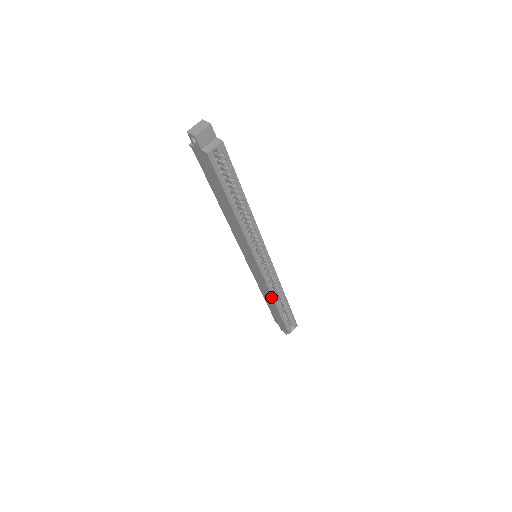
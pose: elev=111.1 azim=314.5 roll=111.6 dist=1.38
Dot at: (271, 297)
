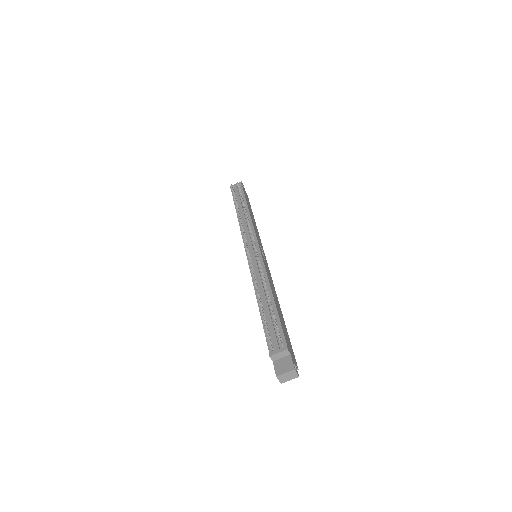
Dot at: occluded
